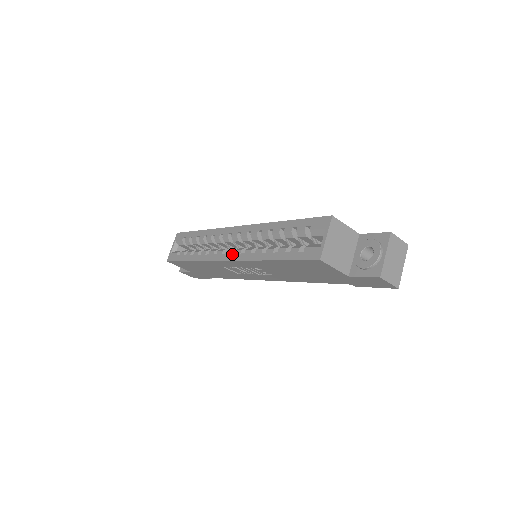
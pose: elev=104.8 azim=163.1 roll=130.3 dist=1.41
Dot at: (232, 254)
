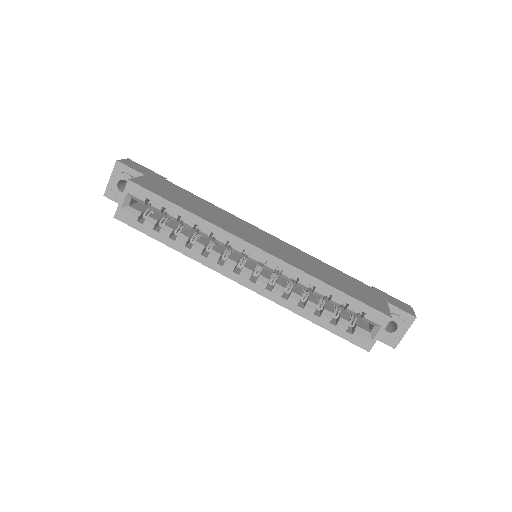
Dot at: (251, 282)
